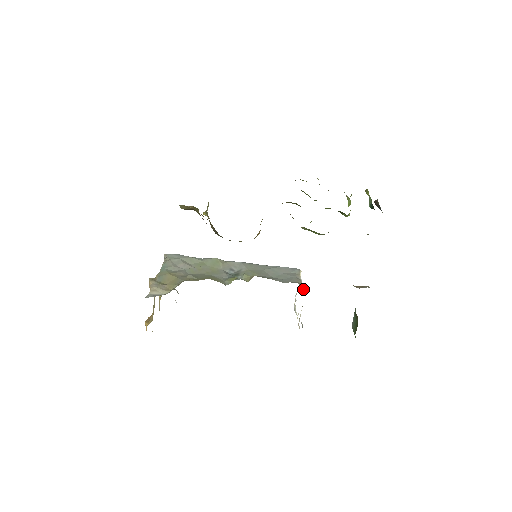
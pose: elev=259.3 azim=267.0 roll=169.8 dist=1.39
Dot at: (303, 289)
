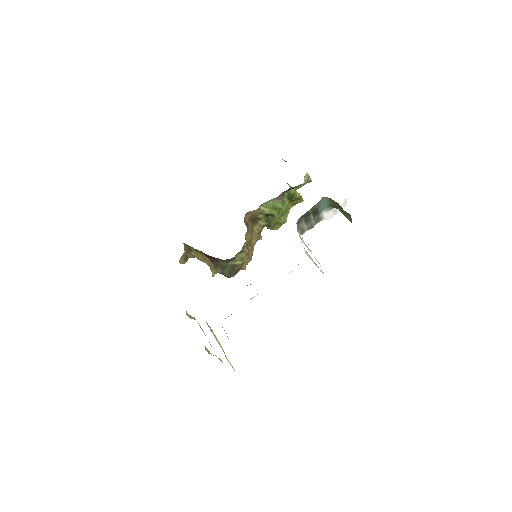
Dot at: occluded
